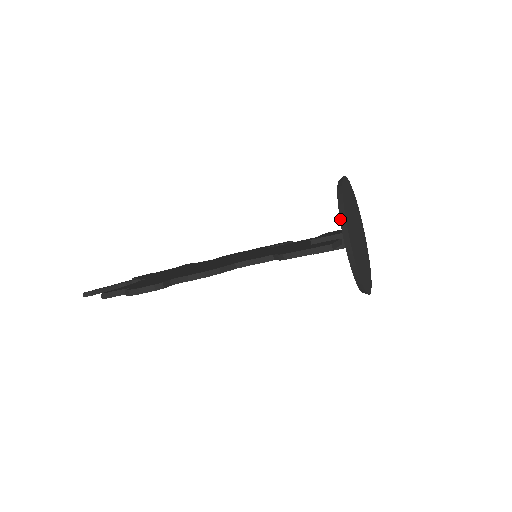
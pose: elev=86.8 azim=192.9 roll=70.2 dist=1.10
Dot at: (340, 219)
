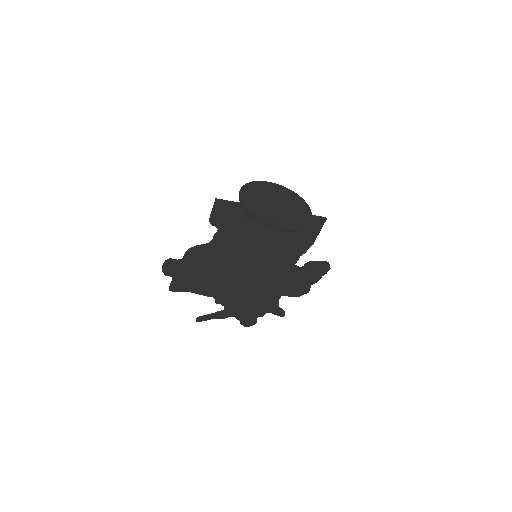
Dot at: occluded
